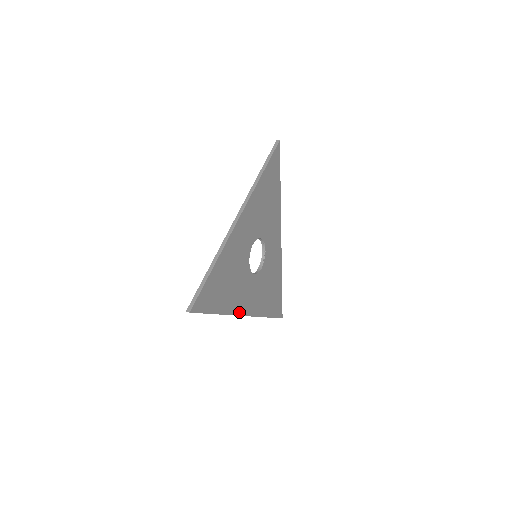
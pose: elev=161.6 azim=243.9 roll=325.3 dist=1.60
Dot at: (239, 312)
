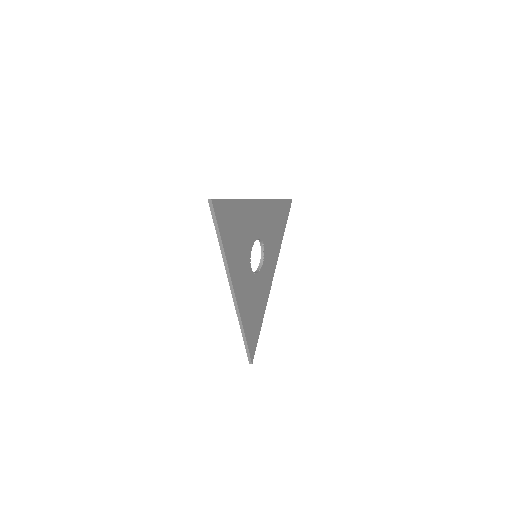
Dot at: (232, 278)
